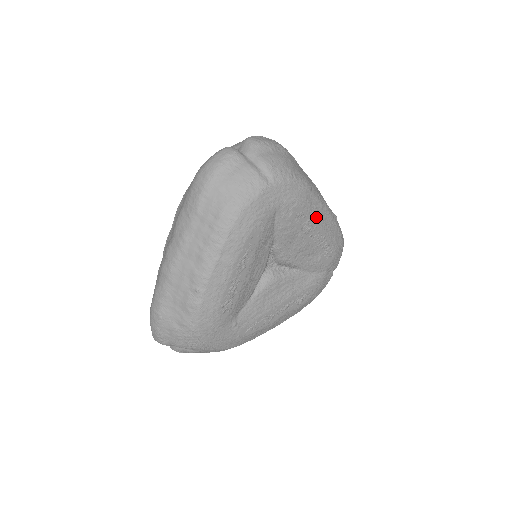
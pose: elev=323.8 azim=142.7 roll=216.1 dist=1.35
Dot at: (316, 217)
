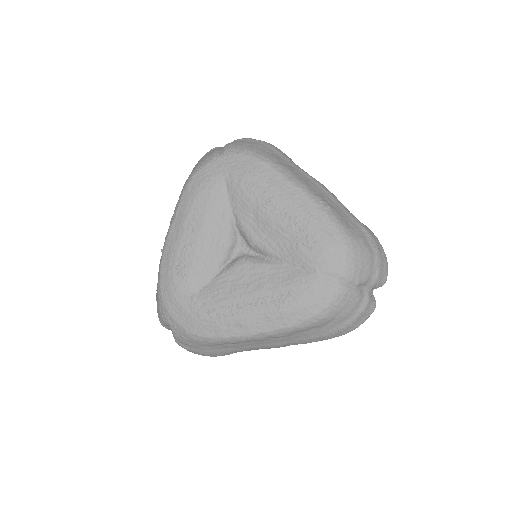
Dot at: (278, 191)
